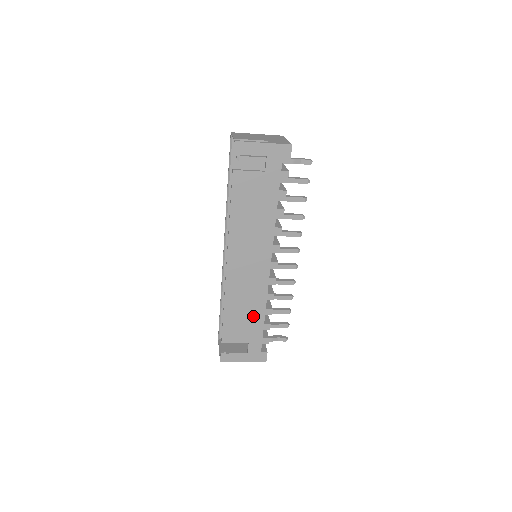
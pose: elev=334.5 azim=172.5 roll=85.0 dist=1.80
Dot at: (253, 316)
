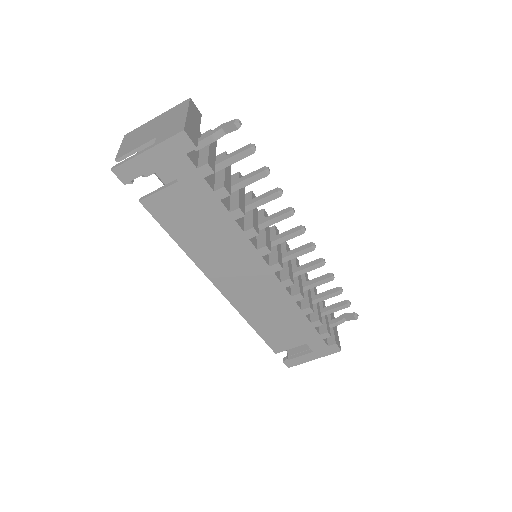
Dot at: (291, 321)
